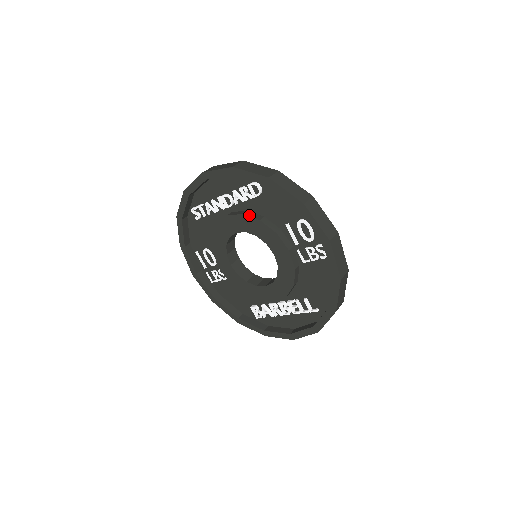
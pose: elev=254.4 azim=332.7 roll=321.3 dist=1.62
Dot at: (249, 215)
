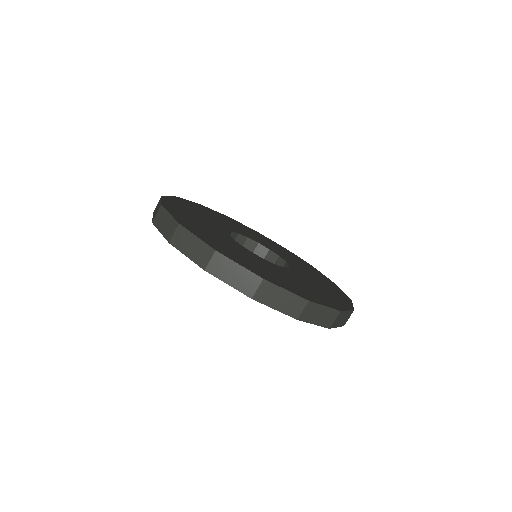
Dot at: occluded
